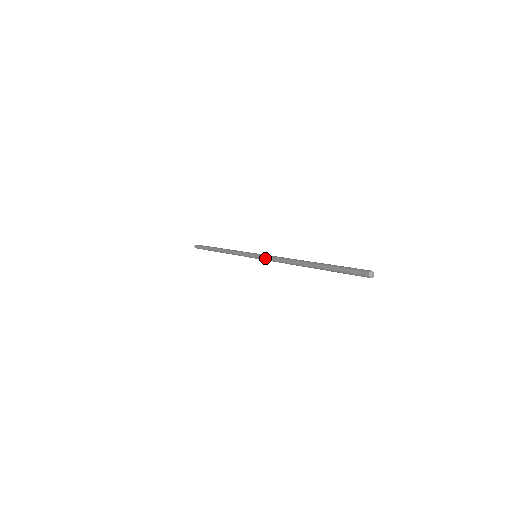
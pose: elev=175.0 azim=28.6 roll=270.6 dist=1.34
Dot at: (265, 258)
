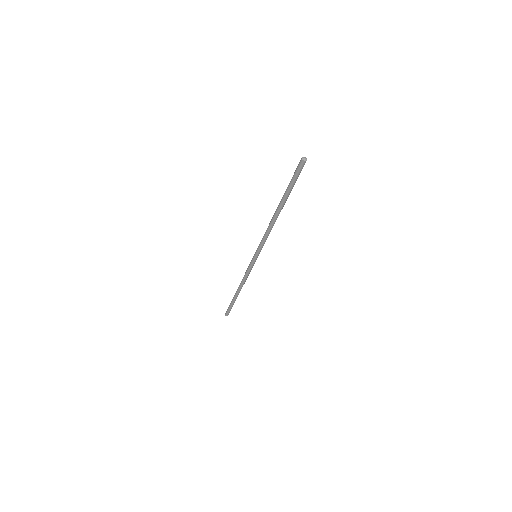
Dot at: (260, 247)
